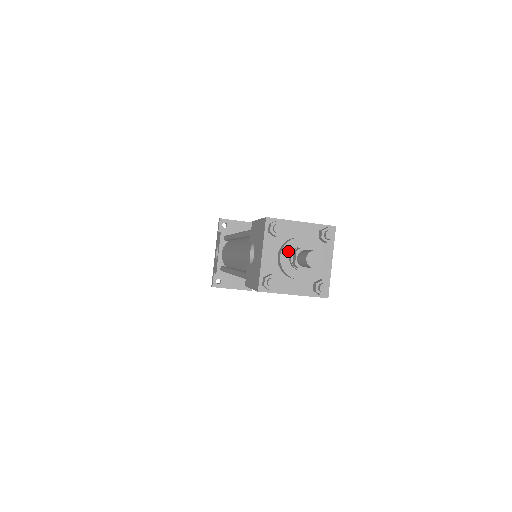
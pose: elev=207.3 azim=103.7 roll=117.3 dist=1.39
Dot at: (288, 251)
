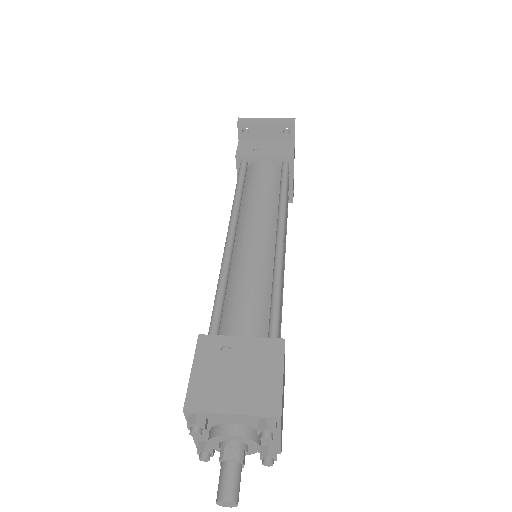
Dot at: (216, 442)
